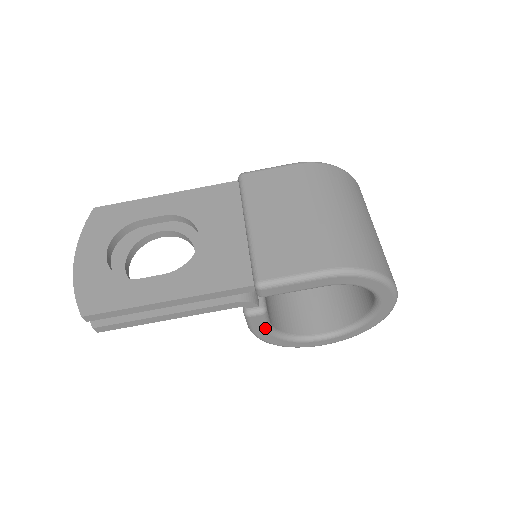
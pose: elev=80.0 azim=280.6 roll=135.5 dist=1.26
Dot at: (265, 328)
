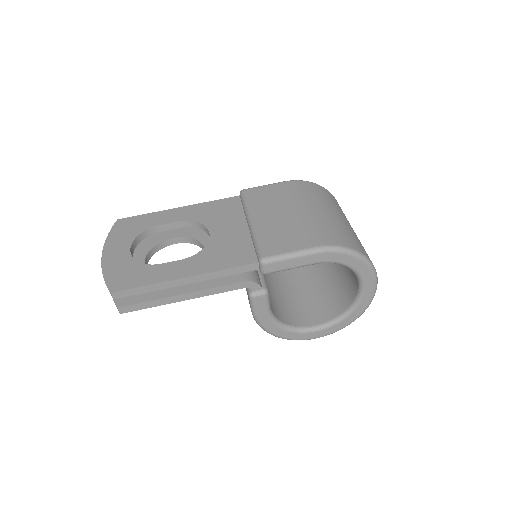
Dot at: (266, 312)
